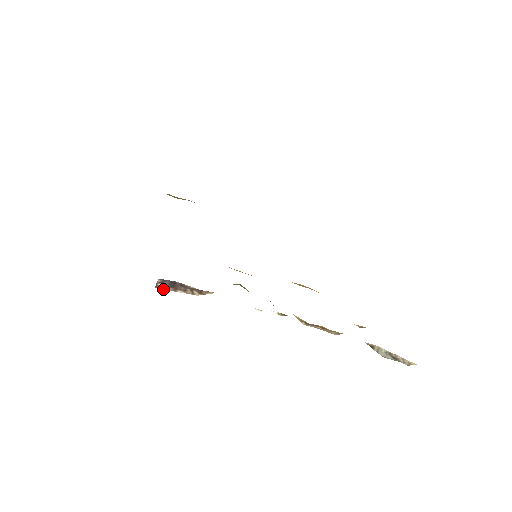
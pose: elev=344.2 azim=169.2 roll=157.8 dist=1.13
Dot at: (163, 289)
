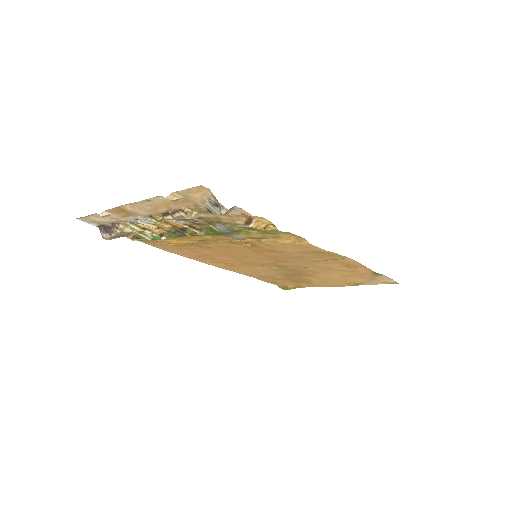
Dot at: (105, 236)
